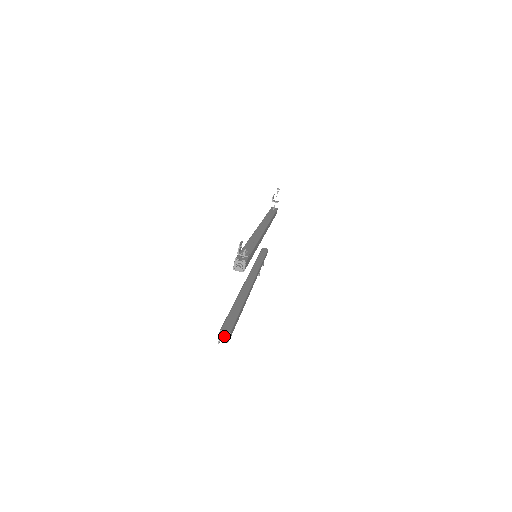
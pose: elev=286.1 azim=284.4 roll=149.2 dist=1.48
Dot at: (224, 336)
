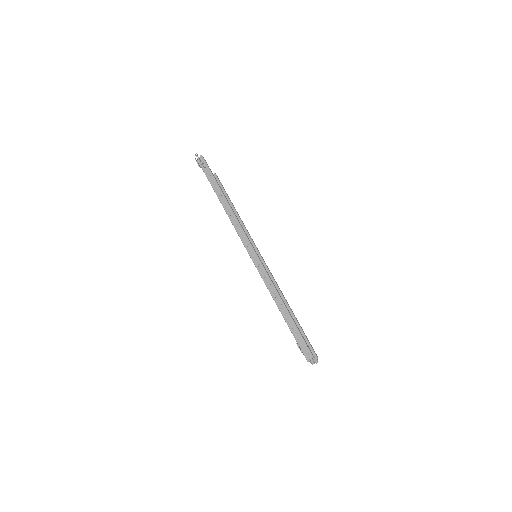
Dot at: occluded
